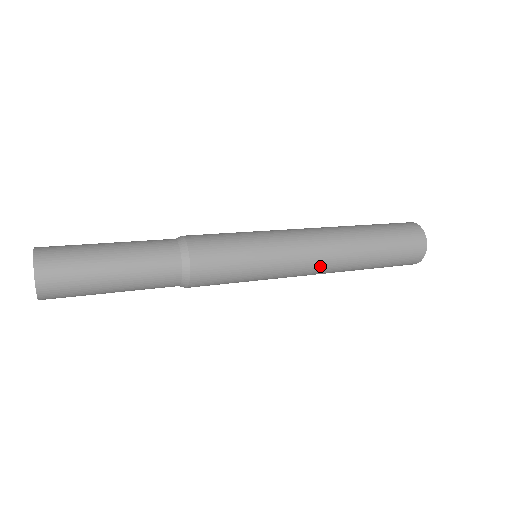
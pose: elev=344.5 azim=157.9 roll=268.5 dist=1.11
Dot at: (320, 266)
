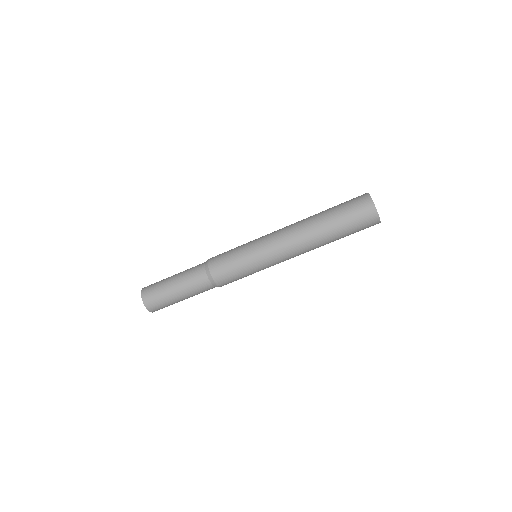
Dot at: occluded
